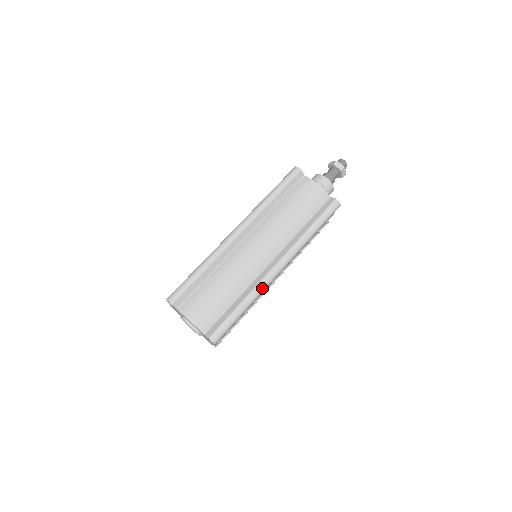
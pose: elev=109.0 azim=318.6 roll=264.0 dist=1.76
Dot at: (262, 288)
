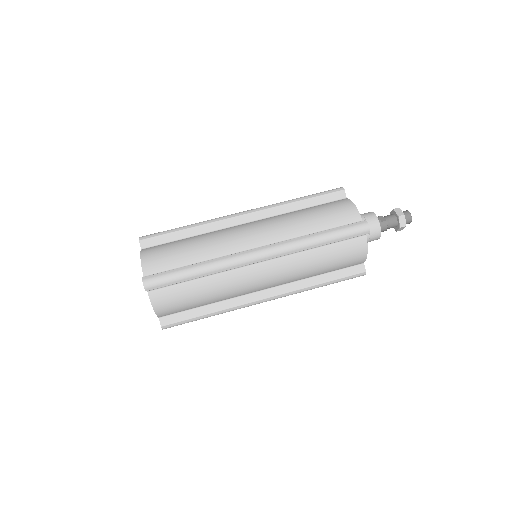
Dot at: (227, 261)
